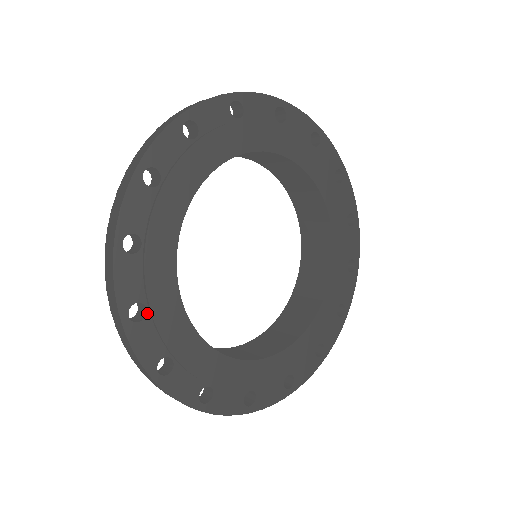
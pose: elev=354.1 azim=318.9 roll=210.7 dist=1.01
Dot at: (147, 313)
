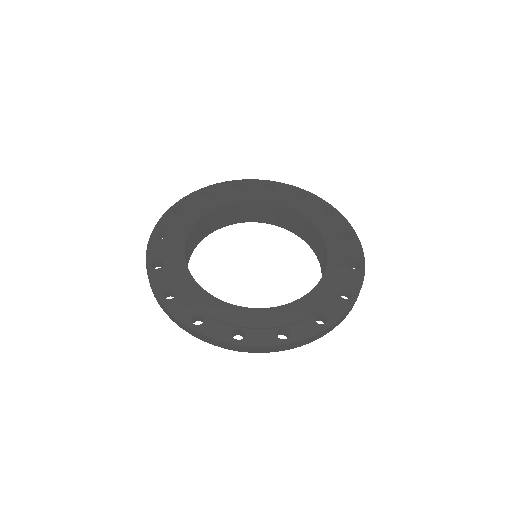
Dot at: (163, 266)
